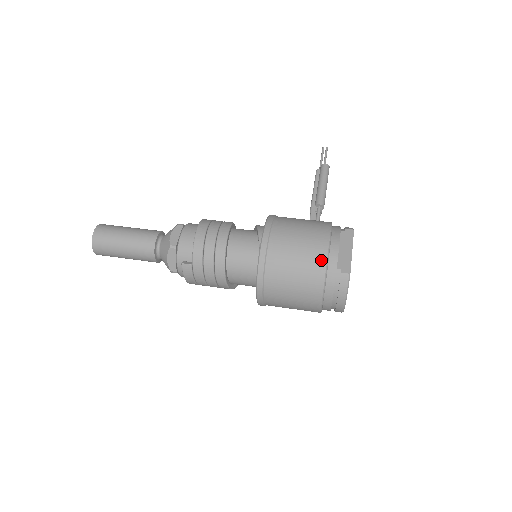
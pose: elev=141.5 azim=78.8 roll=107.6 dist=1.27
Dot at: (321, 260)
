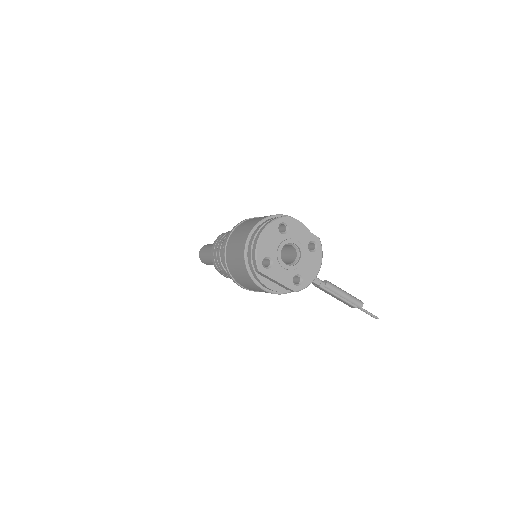
Dot at: (280, 215)
